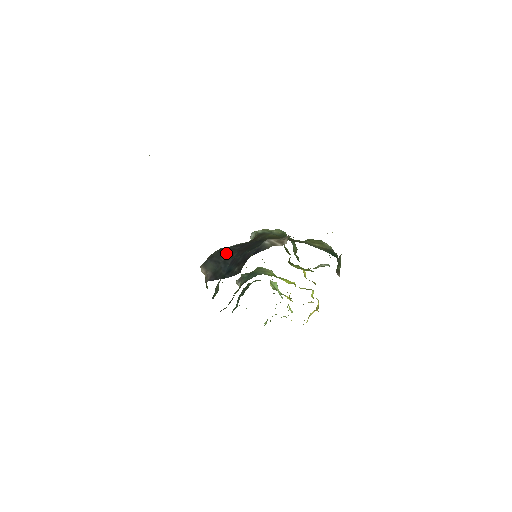
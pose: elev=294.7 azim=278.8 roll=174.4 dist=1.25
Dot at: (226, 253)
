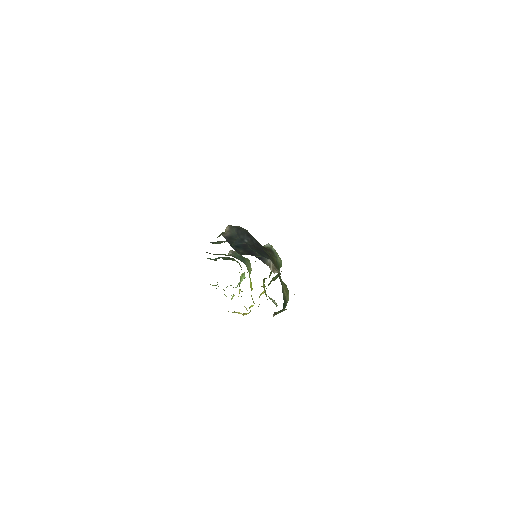
Dot at: (247, 237)
